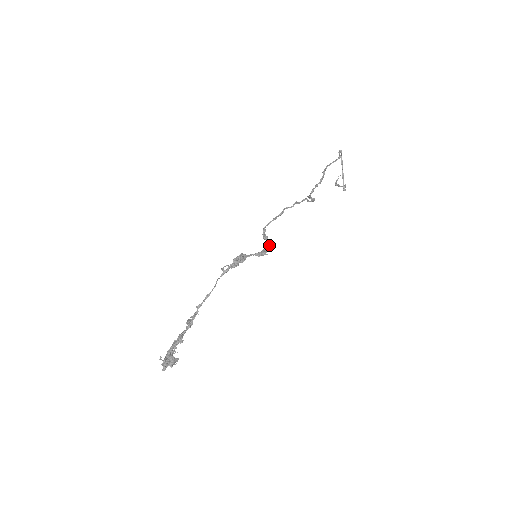
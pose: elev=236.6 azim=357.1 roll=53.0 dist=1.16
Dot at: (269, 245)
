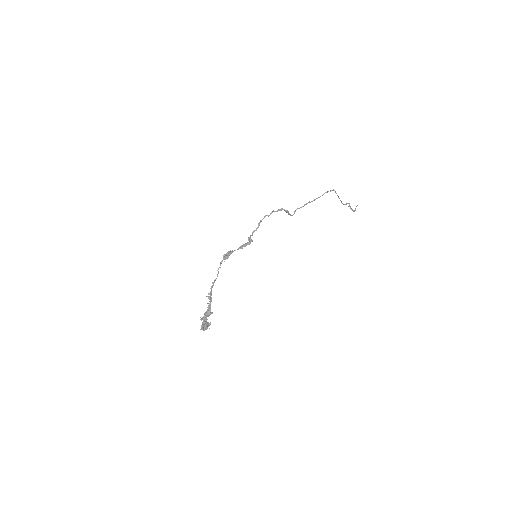
Dot at: (250, 241)
